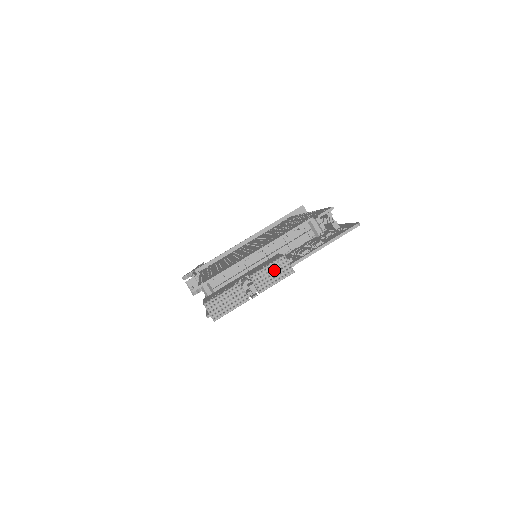
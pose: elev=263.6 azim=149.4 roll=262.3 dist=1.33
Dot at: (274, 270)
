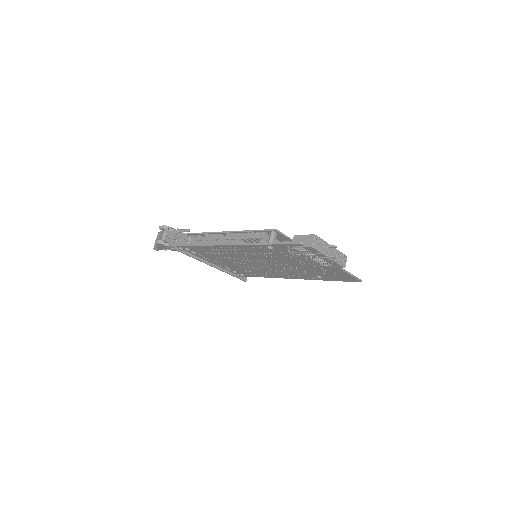
Dot at: (341, 257)
